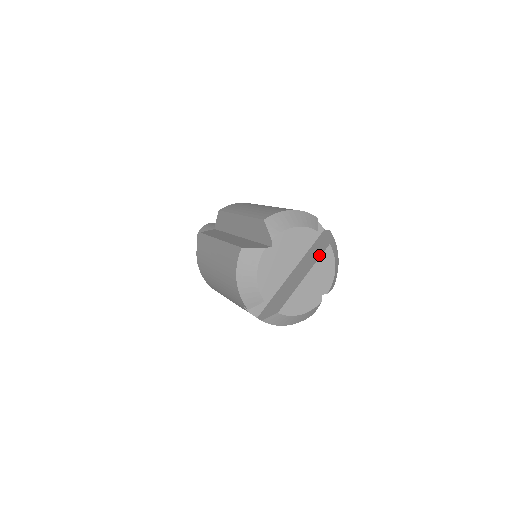
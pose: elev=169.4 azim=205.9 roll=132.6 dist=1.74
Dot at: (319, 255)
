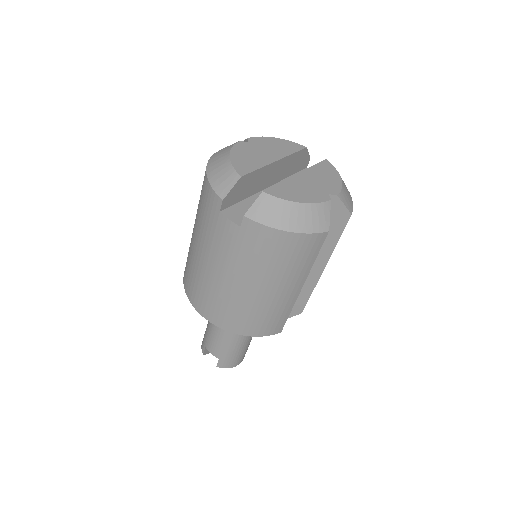
Dot at: (315, 166)
